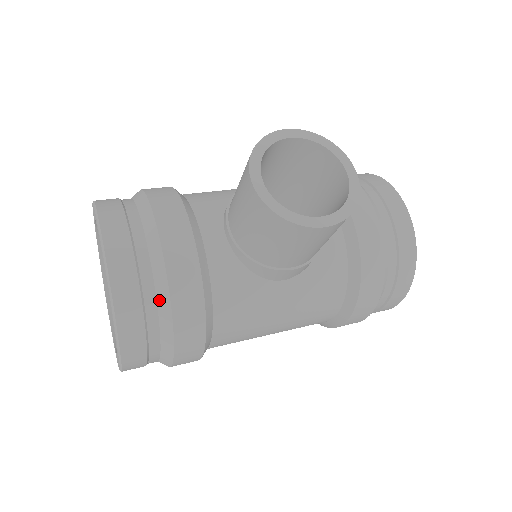
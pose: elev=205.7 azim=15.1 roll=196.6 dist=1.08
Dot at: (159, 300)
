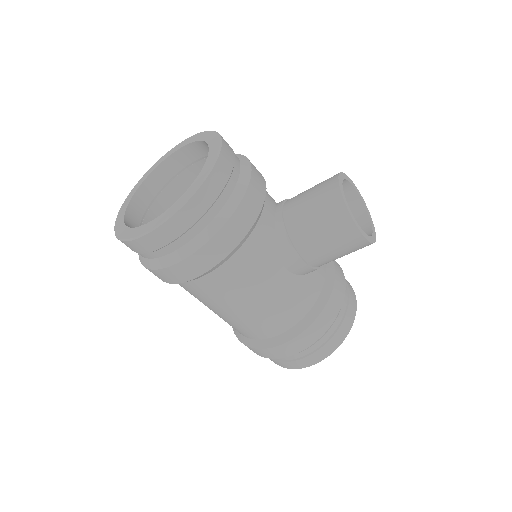
Dot at: (228, 203)
